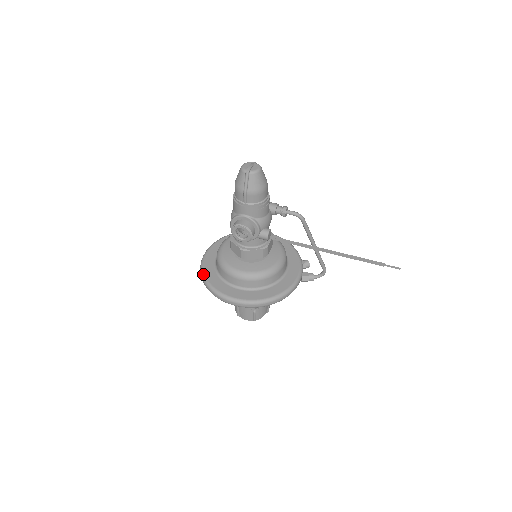
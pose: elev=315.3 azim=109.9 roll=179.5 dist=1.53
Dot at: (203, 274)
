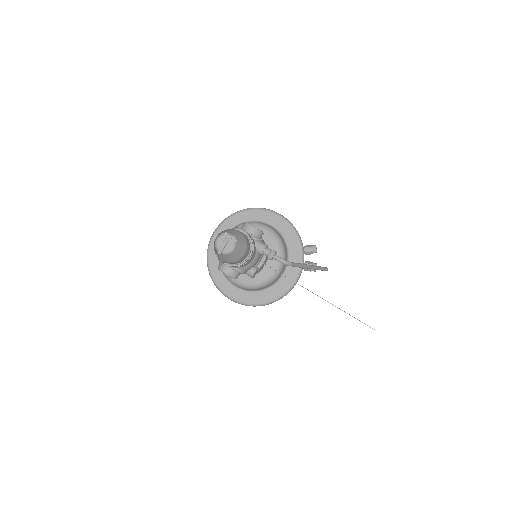
Dot at: (208, 263)
